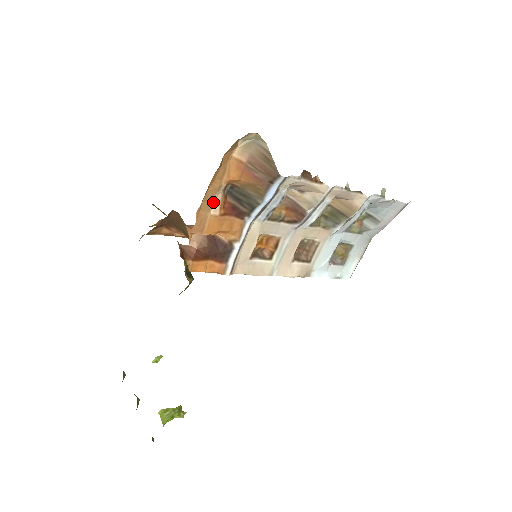
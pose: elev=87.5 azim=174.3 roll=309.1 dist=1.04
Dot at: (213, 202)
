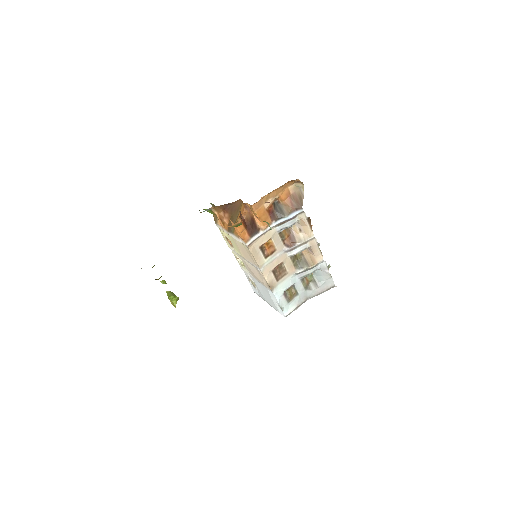
Dot at: (268, 201)
